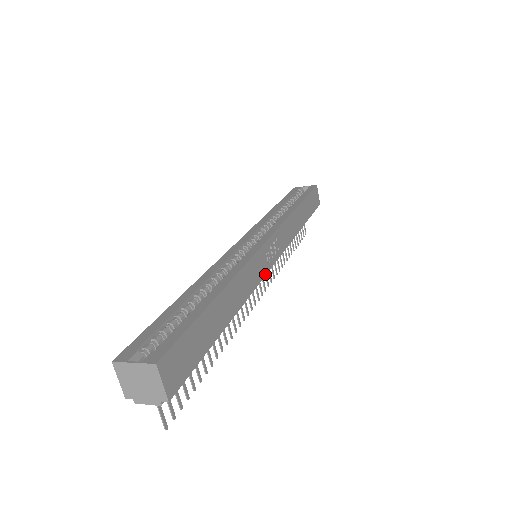
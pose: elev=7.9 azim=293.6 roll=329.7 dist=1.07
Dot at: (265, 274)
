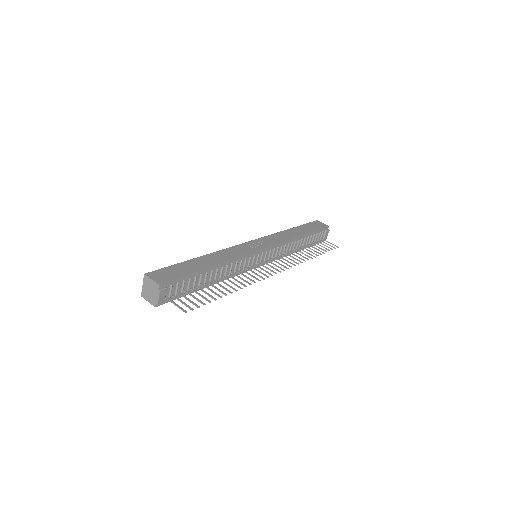
Dot at: (252, 252)
